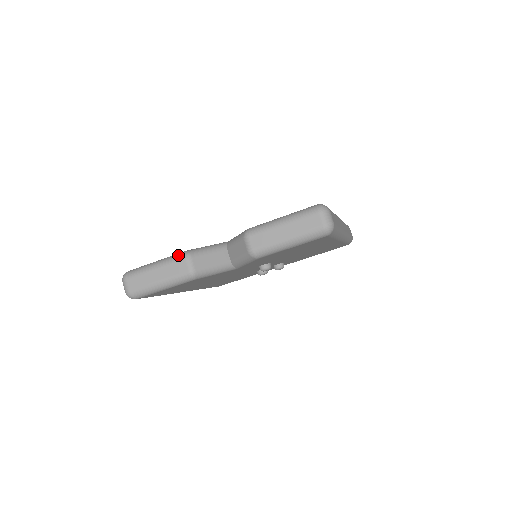
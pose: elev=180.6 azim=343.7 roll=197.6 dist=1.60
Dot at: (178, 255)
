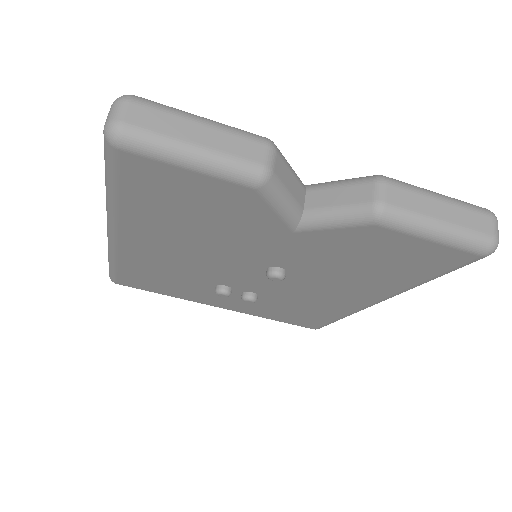
Dot at: occluded
